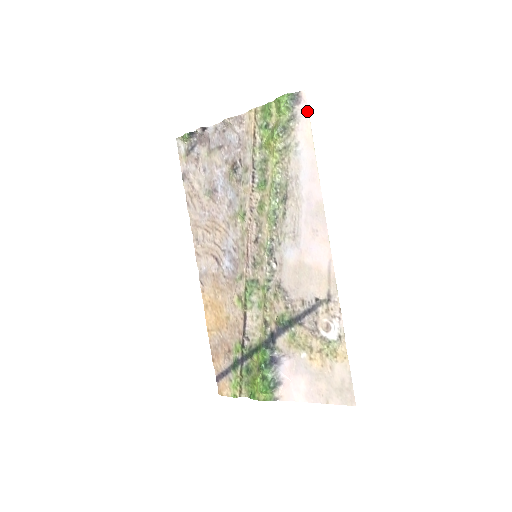
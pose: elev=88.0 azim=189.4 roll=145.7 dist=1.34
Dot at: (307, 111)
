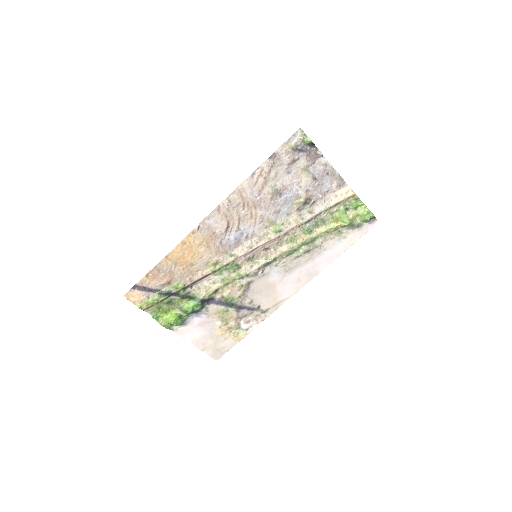
Dot at: (367, 231)
